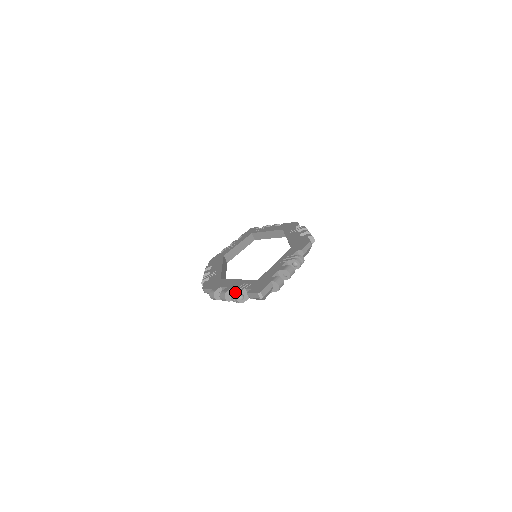
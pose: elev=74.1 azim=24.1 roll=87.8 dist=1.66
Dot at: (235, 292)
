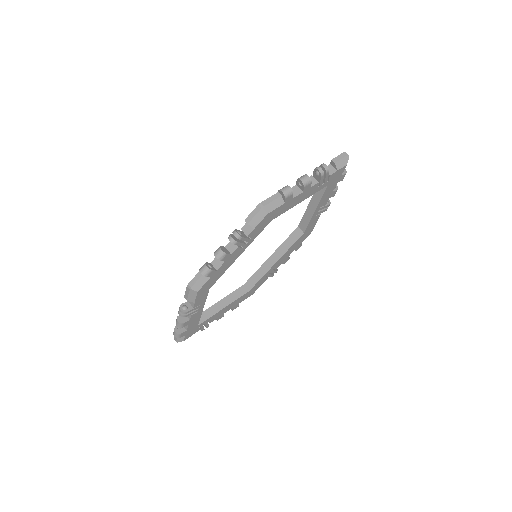
Dot at: occluded
